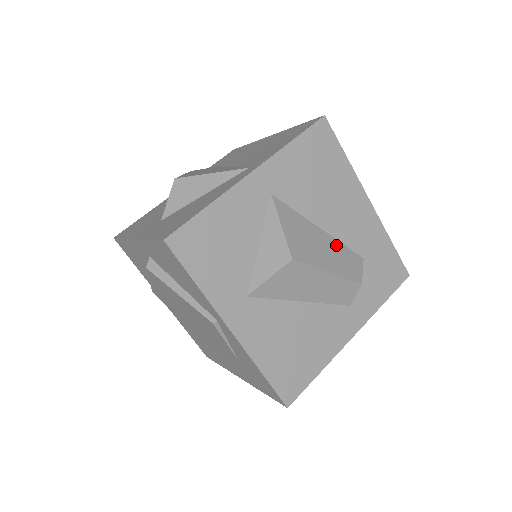
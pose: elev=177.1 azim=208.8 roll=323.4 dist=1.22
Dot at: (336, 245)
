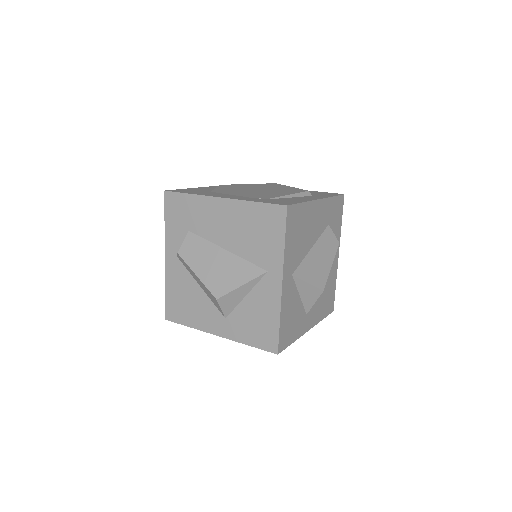
Dot at: (320, 243)
